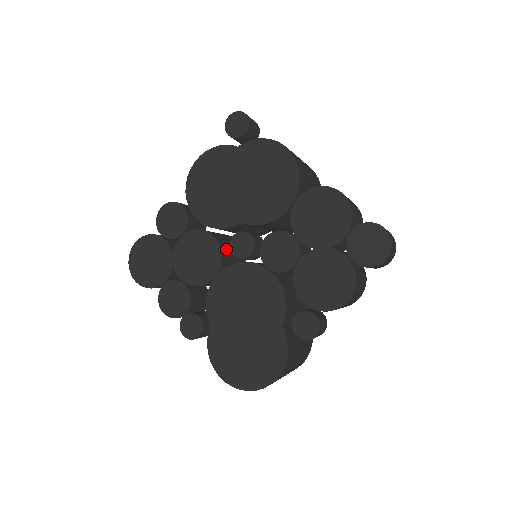
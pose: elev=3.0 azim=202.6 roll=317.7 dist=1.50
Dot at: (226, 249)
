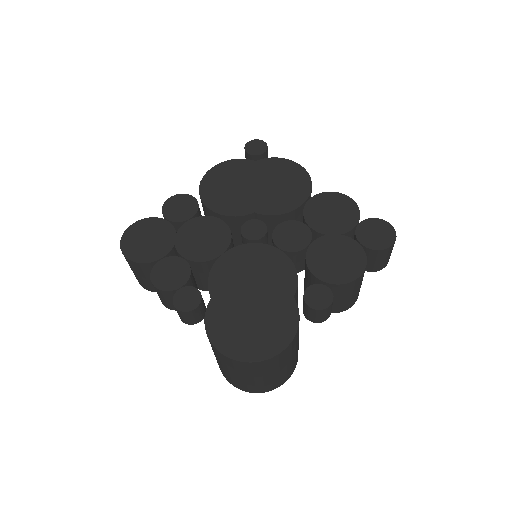
Dot at: (232, 239)
